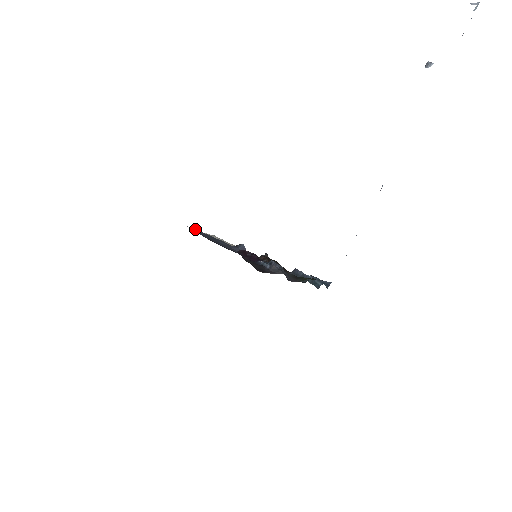
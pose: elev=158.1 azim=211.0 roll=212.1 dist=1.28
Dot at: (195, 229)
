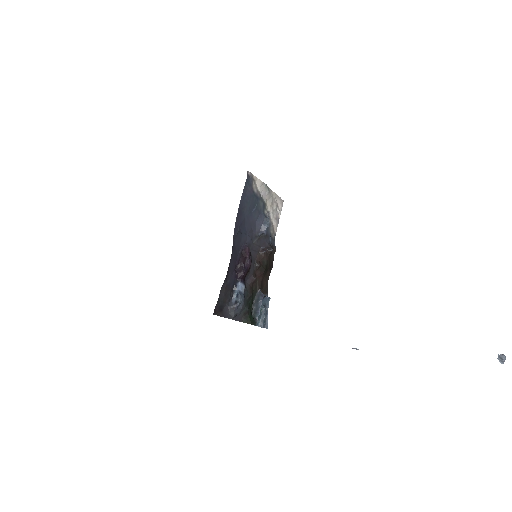
Dot at: (250, 179)
